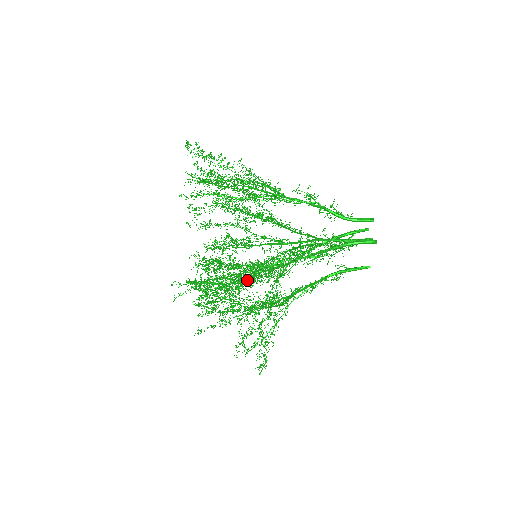
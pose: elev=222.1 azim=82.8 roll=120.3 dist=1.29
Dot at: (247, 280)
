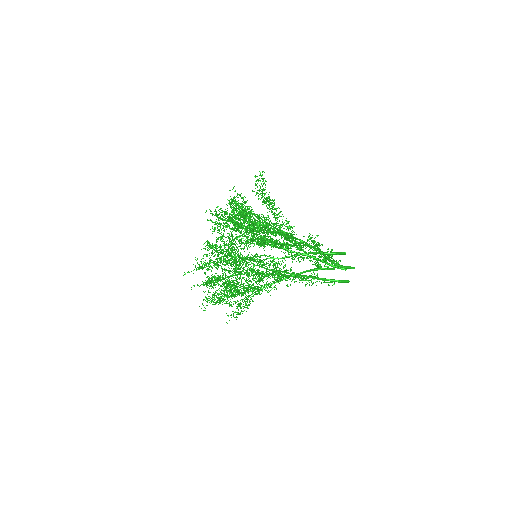
Dot at: (242, 261)
